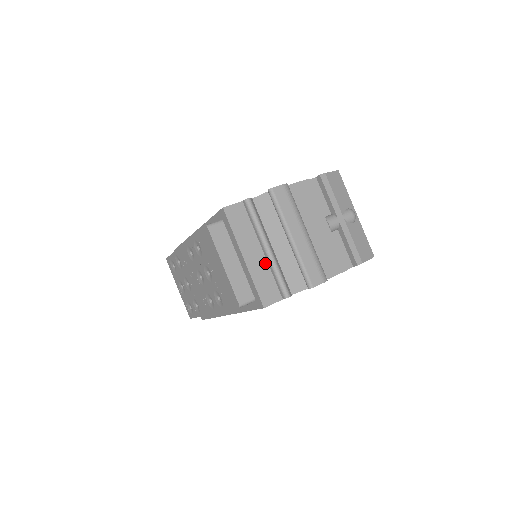
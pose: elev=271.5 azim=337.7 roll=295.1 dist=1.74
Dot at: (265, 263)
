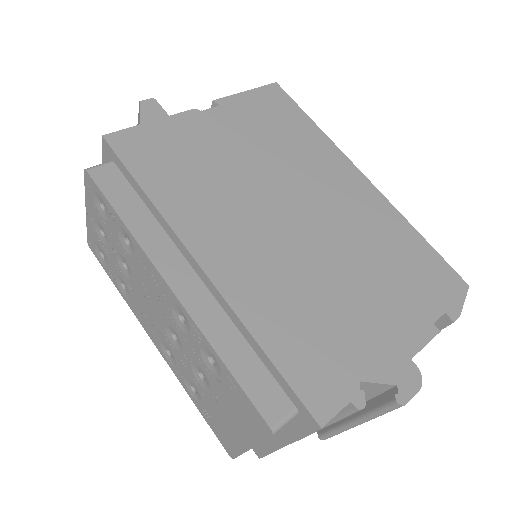
Dot at: occluded
